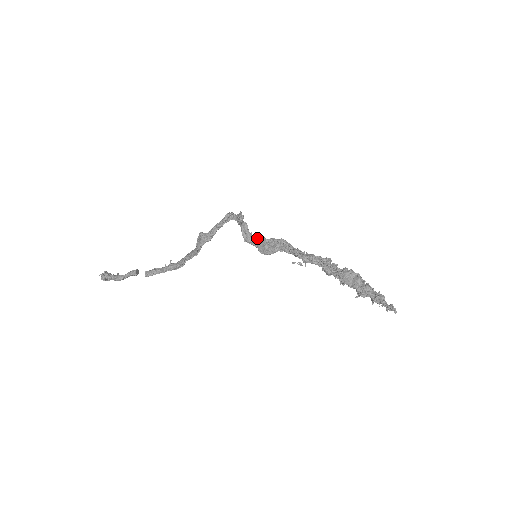
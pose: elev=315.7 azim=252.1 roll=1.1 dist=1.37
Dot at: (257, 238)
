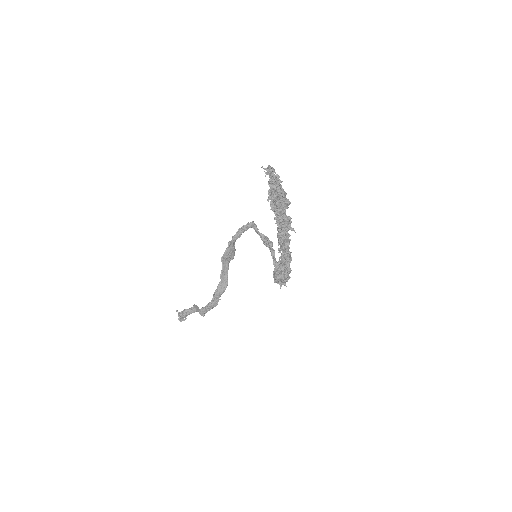
Dot at: occluded
